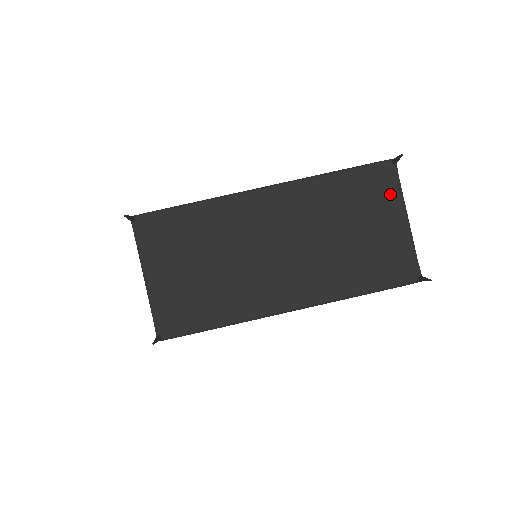
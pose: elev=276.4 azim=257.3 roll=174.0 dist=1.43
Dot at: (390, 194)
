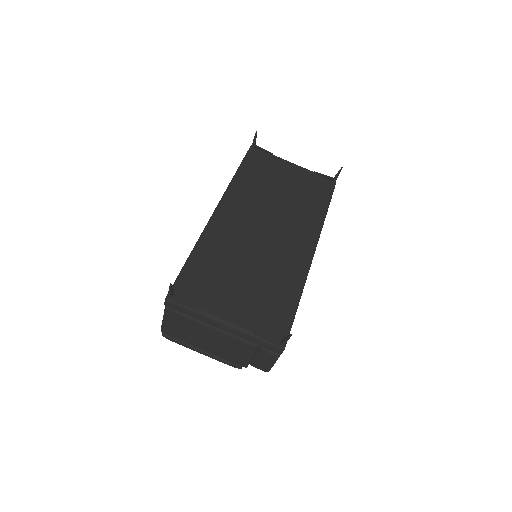
Dot at: (272, 160)
